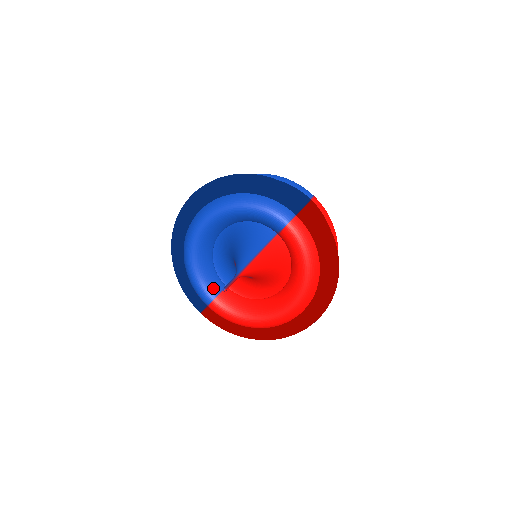
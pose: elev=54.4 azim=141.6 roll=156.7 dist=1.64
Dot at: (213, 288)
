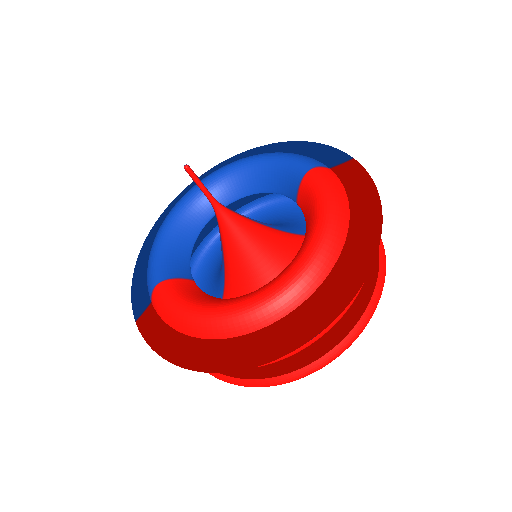
Dot at: (174, 269)
